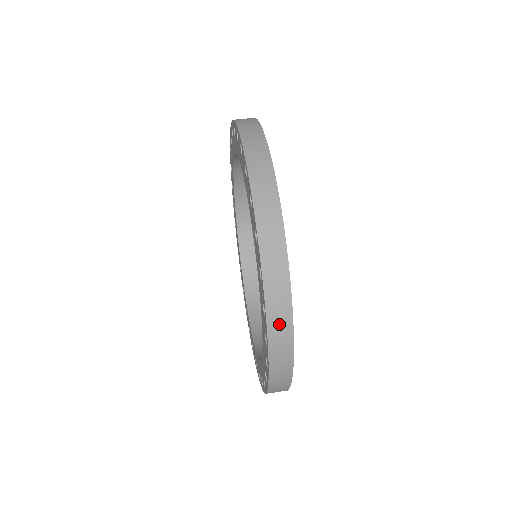
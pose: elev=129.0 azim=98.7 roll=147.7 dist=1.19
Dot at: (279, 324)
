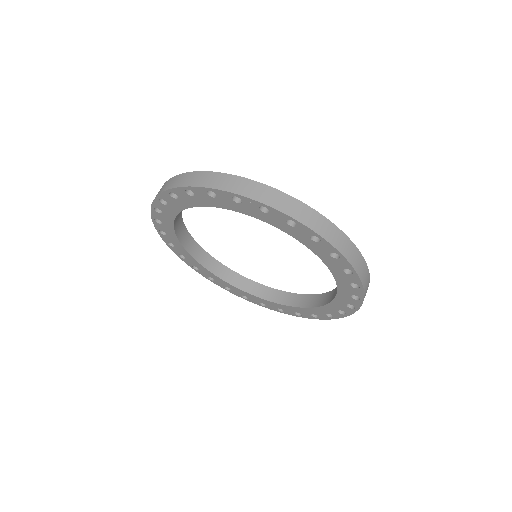
Dot at: (278, 201)
